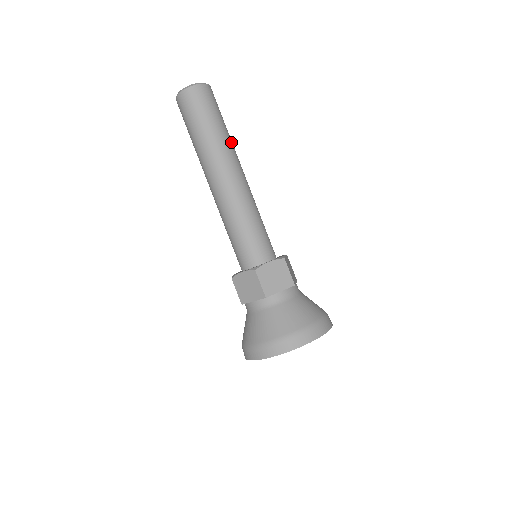
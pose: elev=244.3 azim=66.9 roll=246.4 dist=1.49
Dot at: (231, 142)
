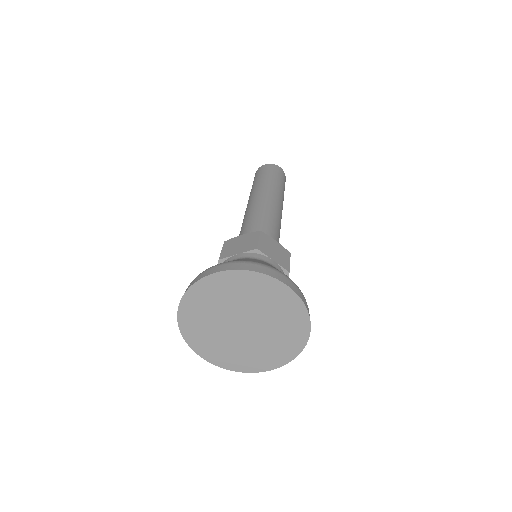
Dot at: occluded
